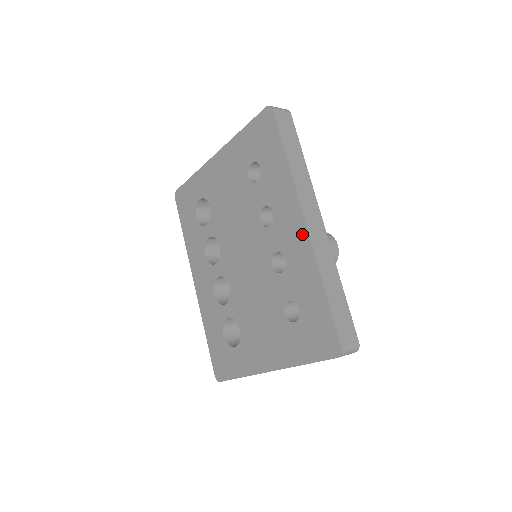
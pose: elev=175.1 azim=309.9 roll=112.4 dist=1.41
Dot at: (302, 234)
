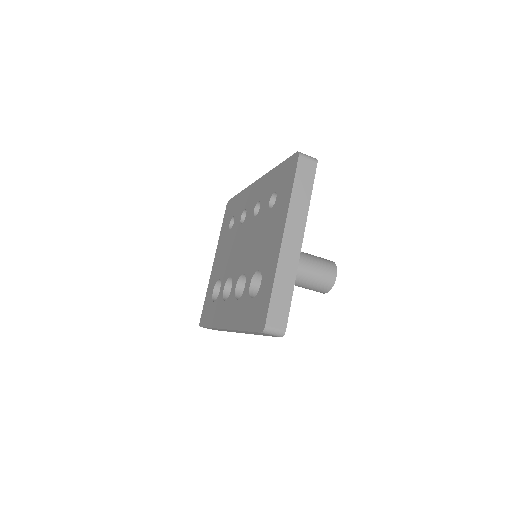
Dot at: (258, 183)
